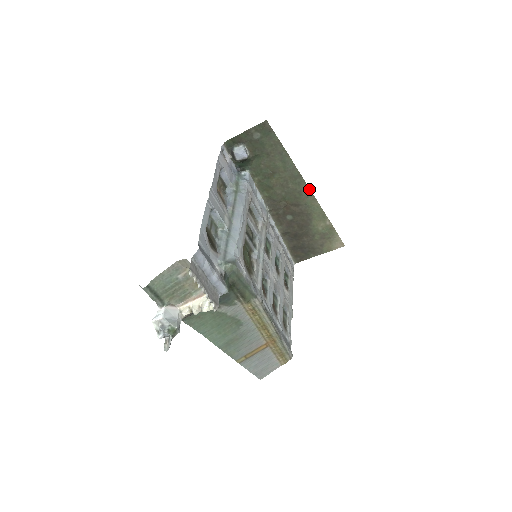
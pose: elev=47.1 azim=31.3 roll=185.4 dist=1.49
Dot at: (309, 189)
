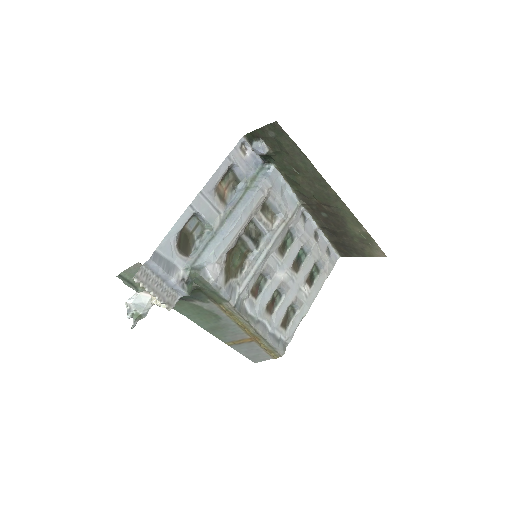
Dot at: (336, 194)
